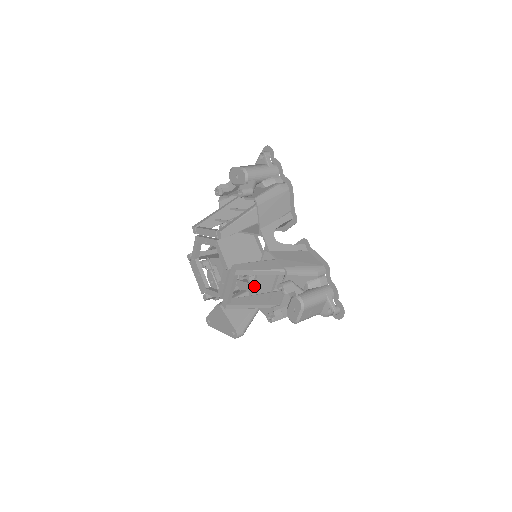
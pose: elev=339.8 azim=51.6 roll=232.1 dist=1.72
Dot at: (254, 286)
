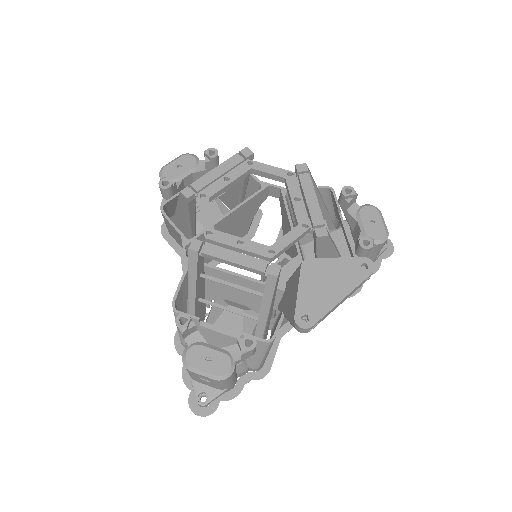
Dot at: (301, 256)
